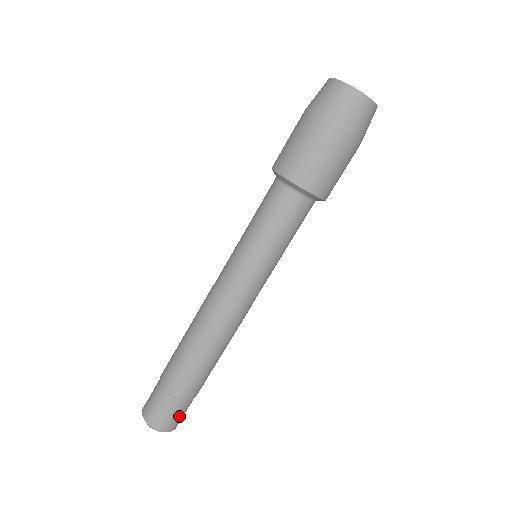
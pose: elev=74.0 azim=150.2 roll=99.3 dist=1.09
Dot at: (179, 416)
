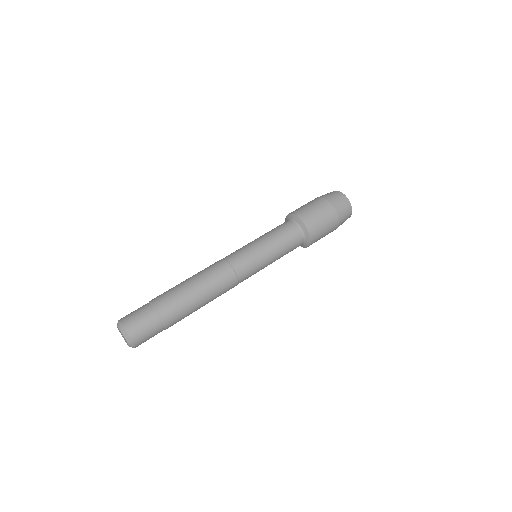
Dot at: (146, 330)
